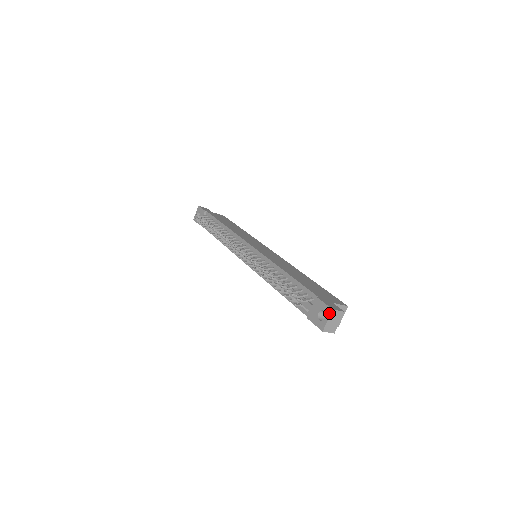
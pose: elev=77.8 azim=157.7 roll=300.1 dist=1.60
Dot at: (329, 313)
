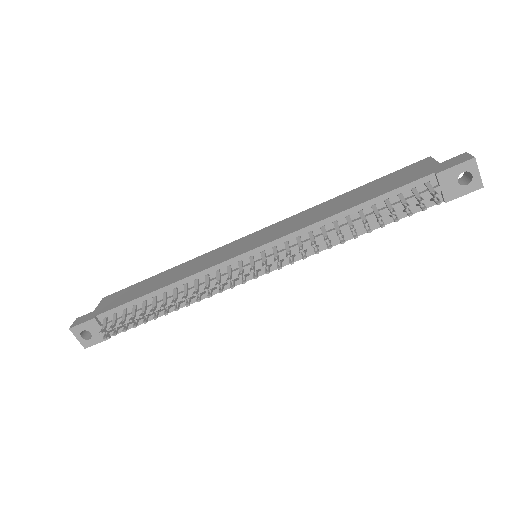
Dot at: (474, 165)
